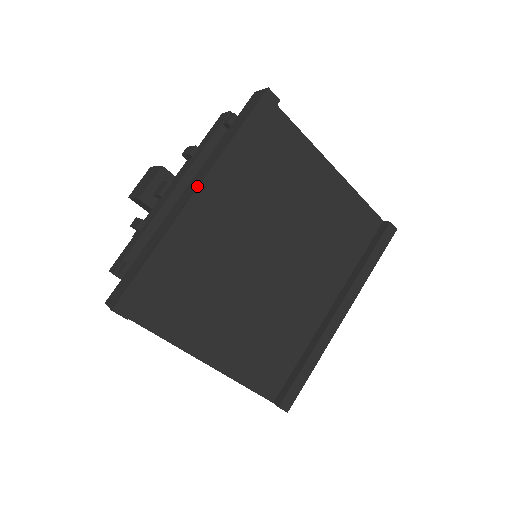
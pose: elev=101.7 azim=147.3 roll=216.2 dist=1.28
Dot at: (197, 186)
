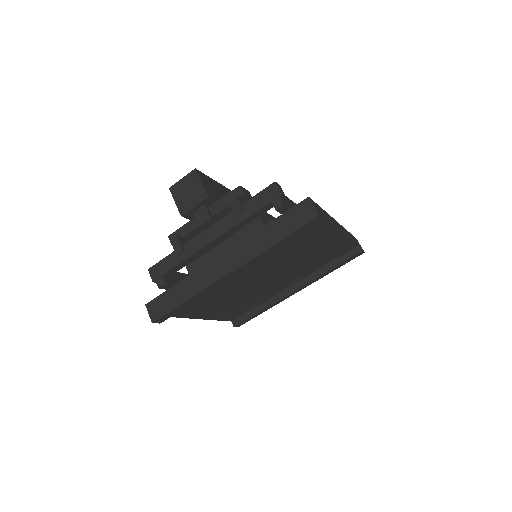
Dot at: (234, 268)
